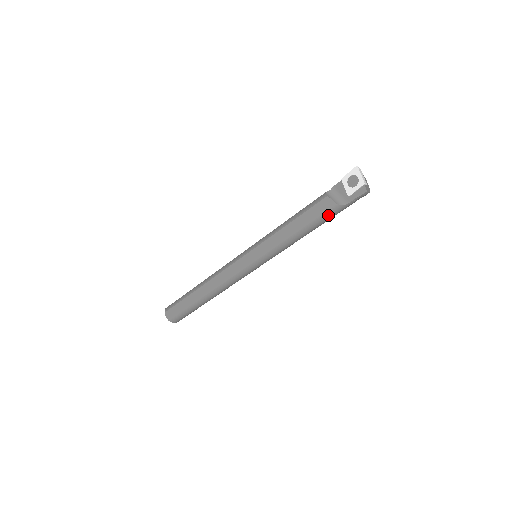
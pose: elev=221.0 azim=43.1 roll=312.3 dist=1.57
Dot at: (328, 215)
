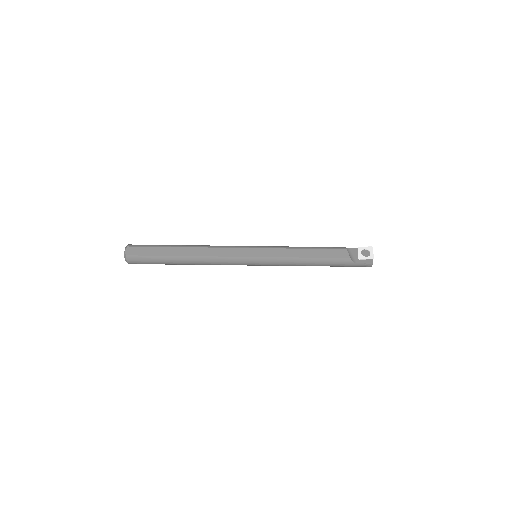
Dot at: (338, 261)
